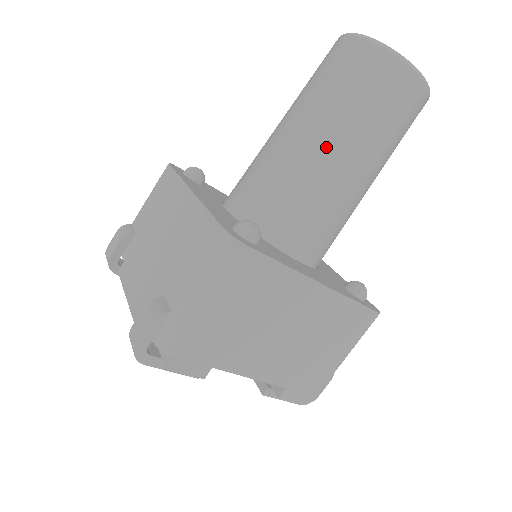
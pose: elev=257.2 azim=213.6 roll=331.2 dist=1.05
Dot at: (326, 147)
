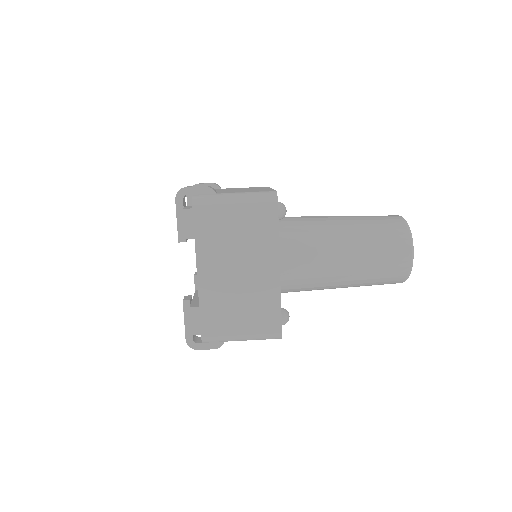
Dot at: (345, 233)
